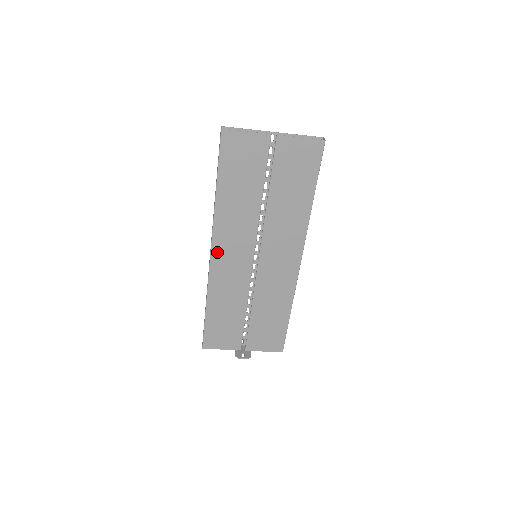
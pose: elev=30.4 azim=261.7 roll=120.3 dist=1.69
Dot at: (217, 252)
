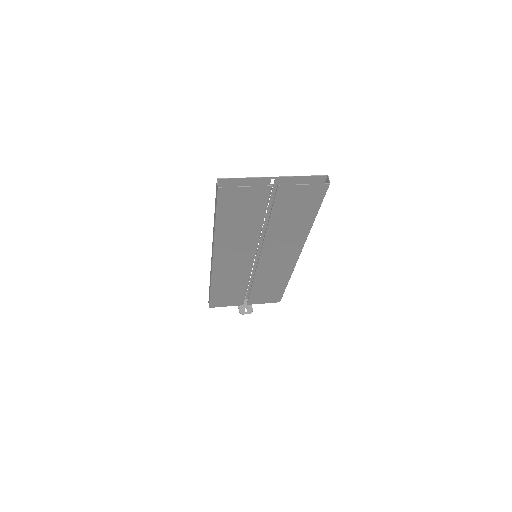
Dot at: (219, 260)
